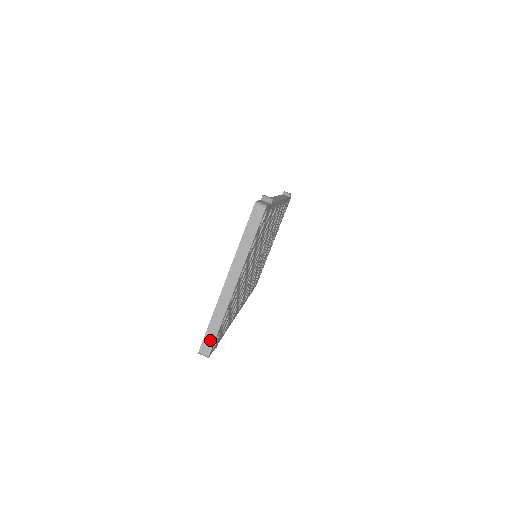
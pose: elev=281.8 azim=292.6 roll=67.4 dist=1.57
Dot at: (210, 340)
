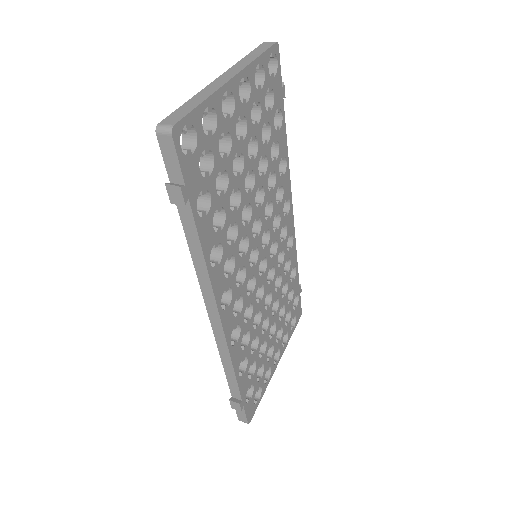
Dot at: (181, 113)
